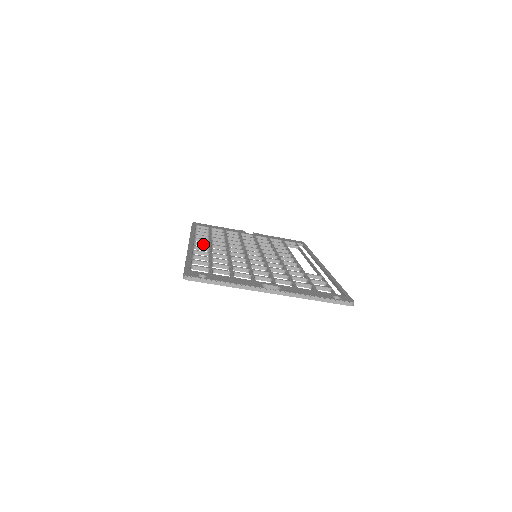
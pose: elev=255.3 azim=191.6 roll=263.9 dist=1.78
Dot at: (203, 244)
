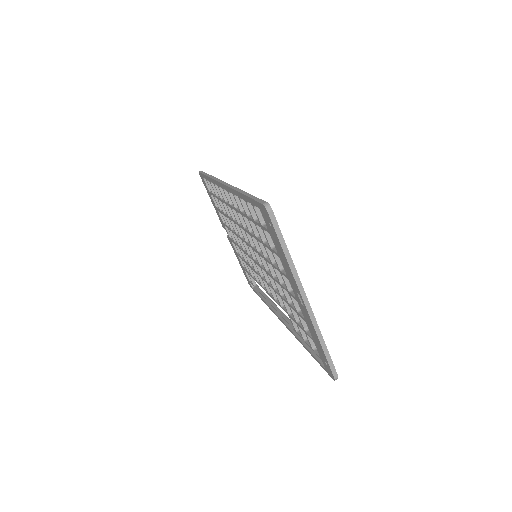
Dot at: occluded
